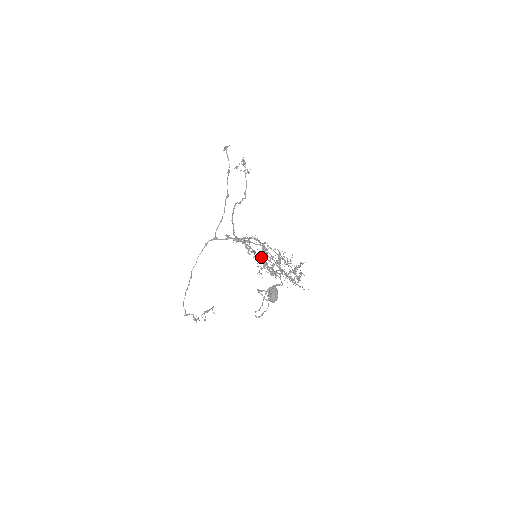
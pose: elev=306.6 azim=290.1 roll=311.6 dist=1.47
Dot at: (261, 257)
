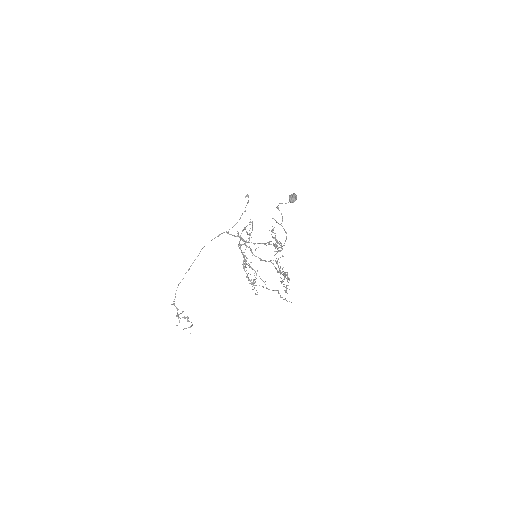
Dot at: (251, 283)
